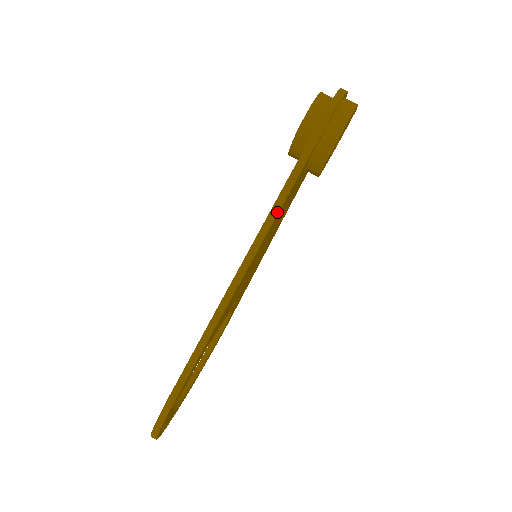
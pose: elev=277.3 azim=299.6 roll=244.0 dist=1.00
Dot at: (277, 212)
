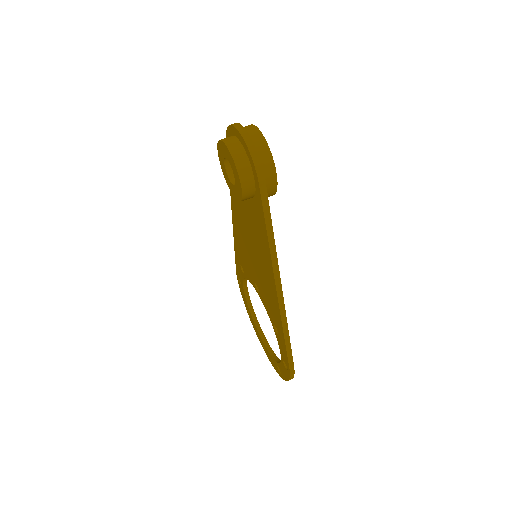
Dot at: (275, 251)
